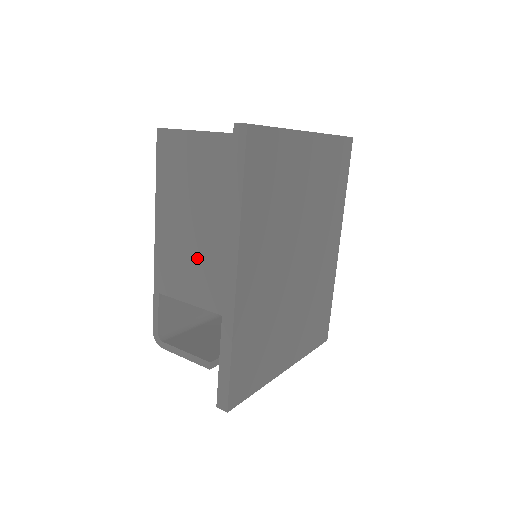
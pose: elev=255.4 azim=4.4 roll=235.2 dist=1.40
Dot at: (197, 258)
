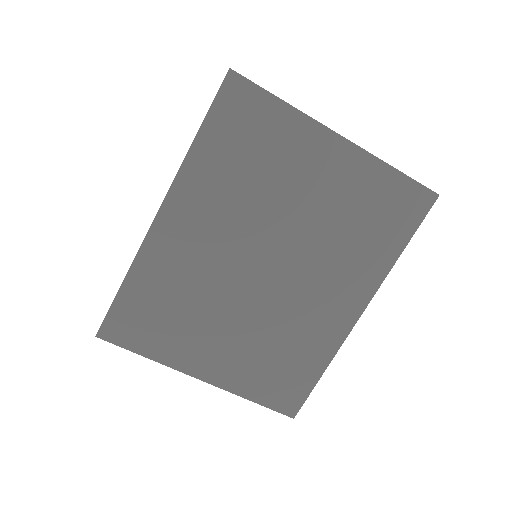
Dot at: occluded
